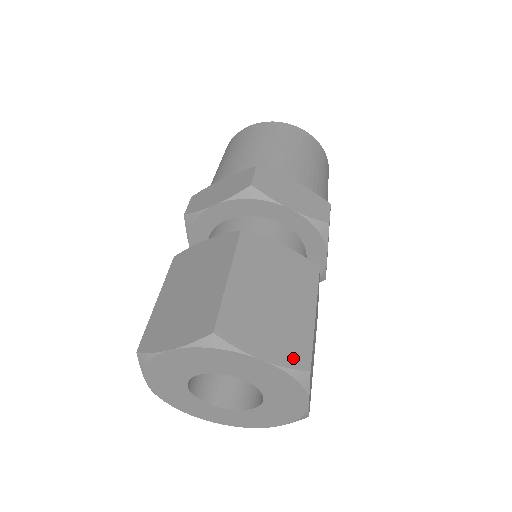
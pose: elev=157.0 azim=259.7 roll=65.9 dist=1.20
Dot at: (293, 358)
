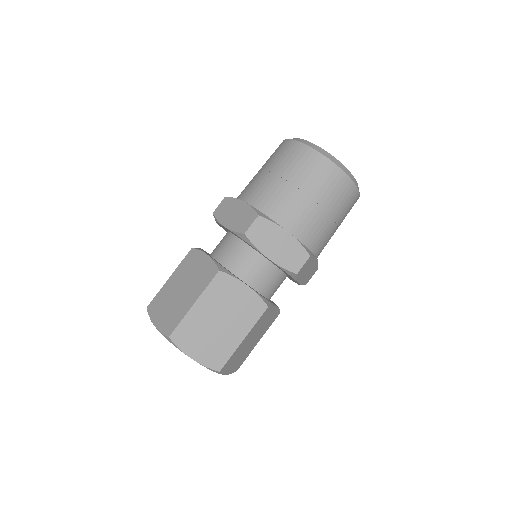
Dot at: (212, 362)
